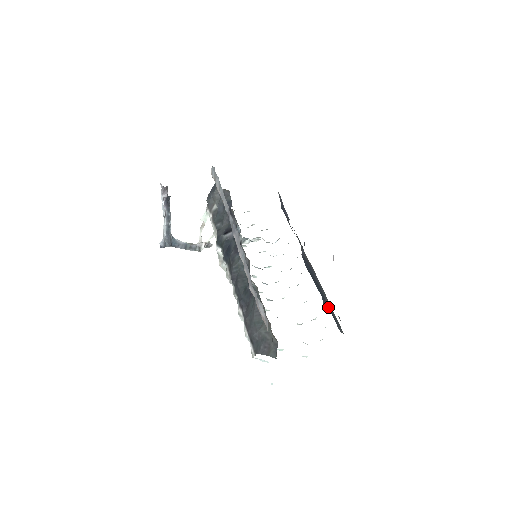
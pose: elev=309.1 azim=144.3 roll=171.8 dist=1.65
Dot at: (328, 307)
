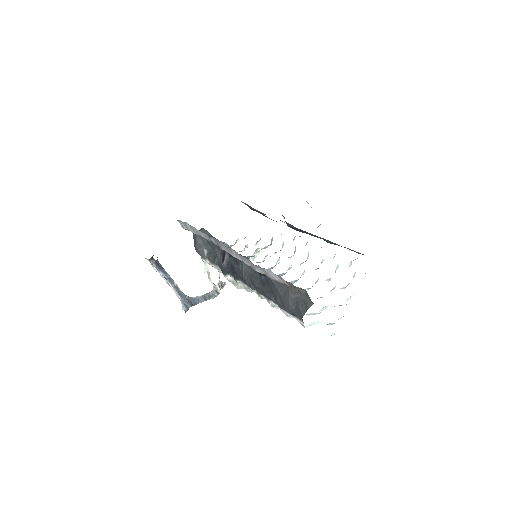
Dot at: occluded
